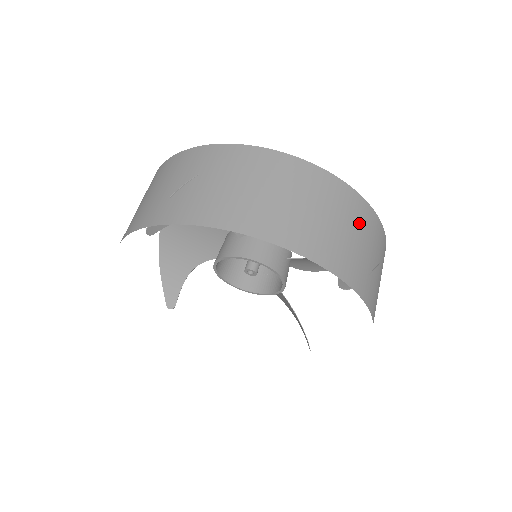
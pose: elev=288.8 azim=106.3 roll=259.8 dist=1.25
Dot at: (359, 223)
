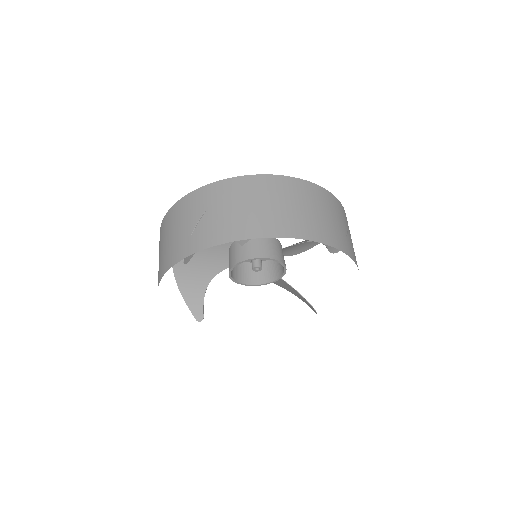
Dot at: (327, 206)
